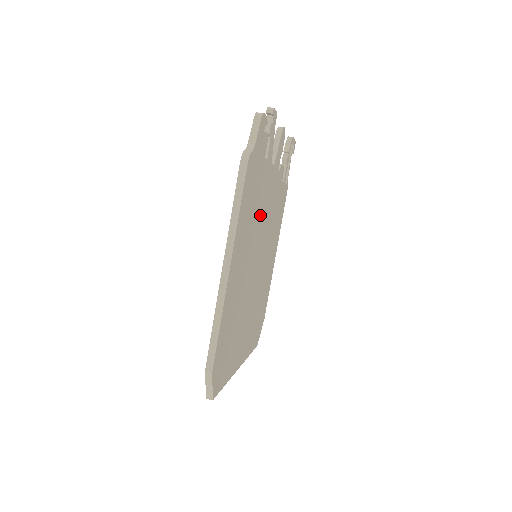
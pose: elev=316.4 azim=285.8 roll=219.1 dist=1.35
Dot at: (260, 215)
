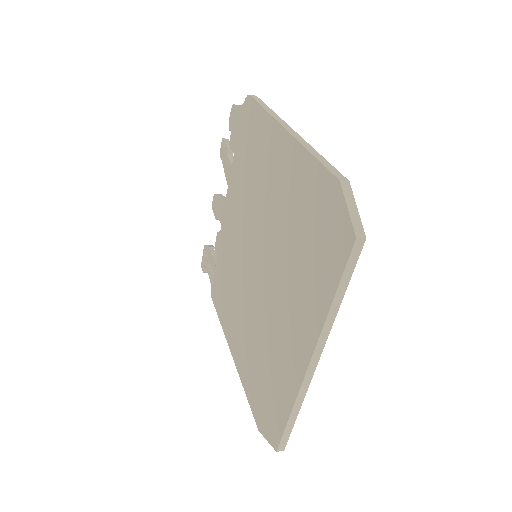
Dot at: occluded
